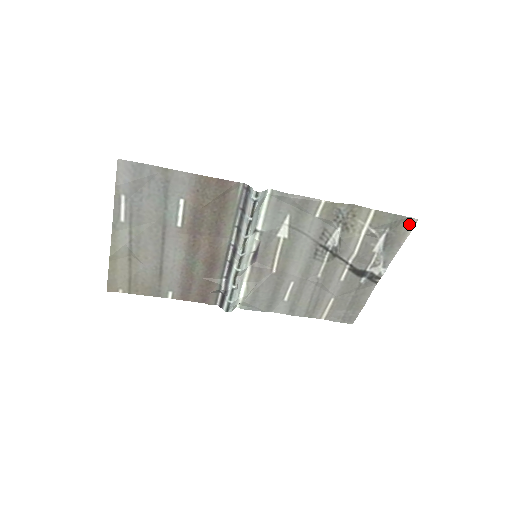
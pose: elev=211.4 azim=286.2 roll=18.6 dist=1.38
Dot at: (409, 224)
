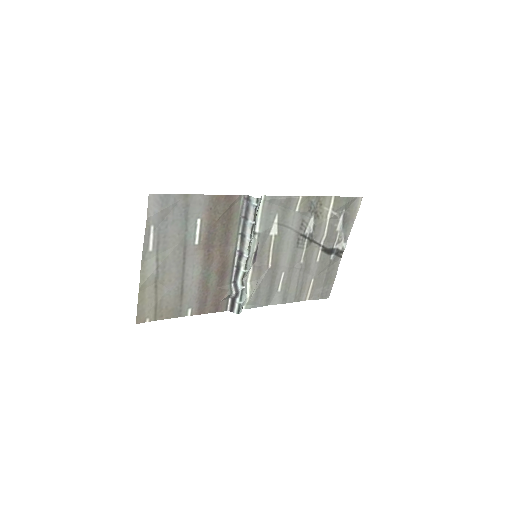
Dot at: (357, 202)
